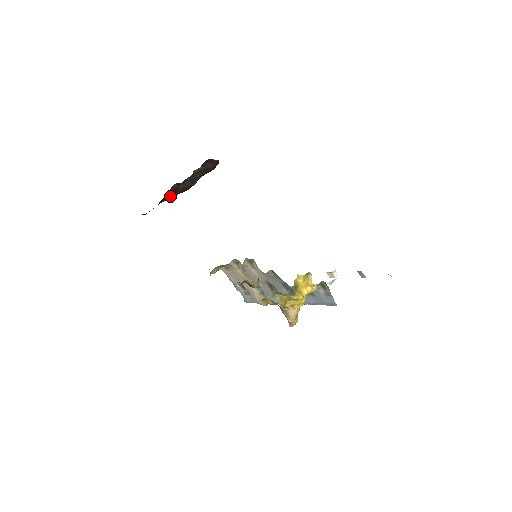
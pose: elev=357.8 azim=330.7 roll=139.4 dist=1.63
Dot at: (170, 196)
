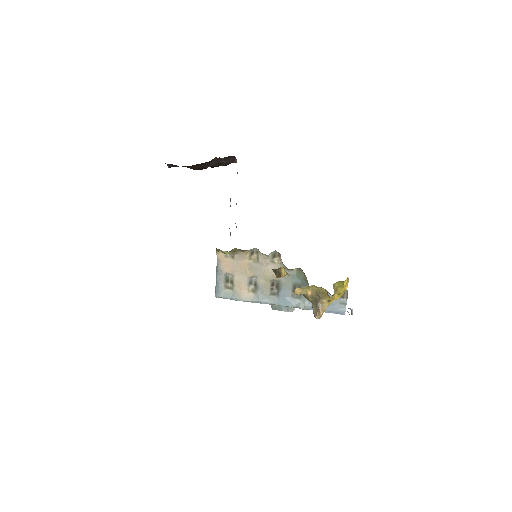
Dot at: occluded
